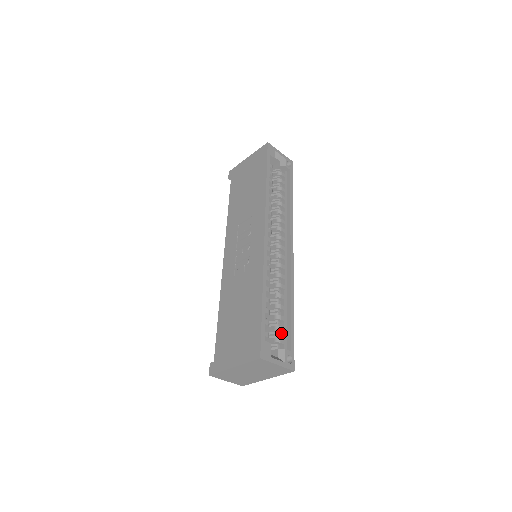
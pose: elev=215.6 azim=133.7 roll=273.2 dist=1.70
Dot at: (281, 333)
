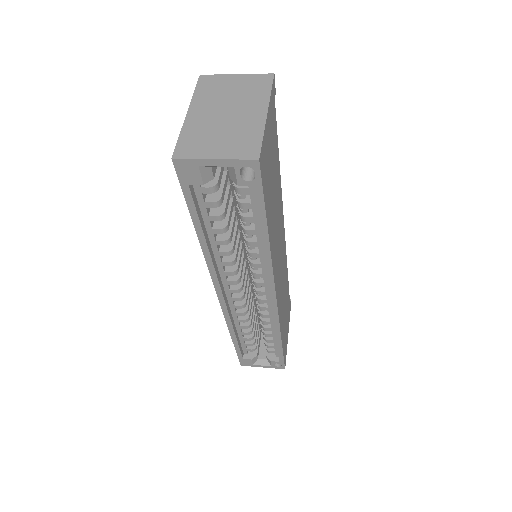
Dot at: occluded
